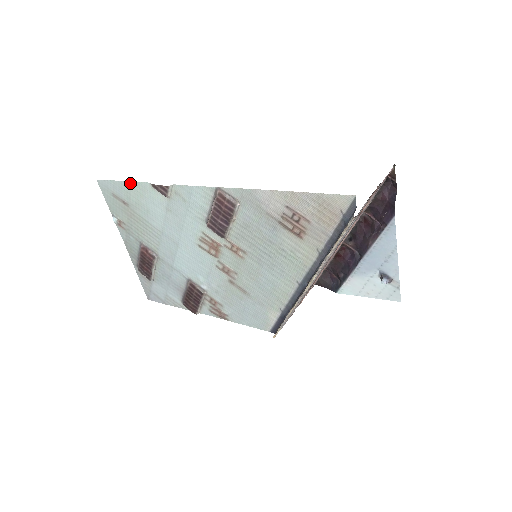
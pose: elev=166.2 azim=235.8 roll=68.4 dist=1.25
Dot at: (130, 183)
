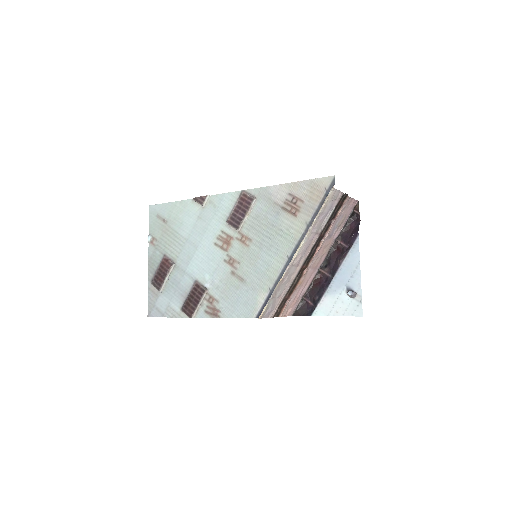
Dot at: (176, 203)
